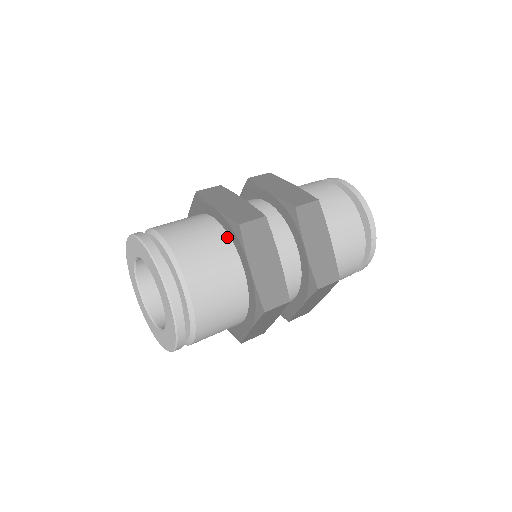
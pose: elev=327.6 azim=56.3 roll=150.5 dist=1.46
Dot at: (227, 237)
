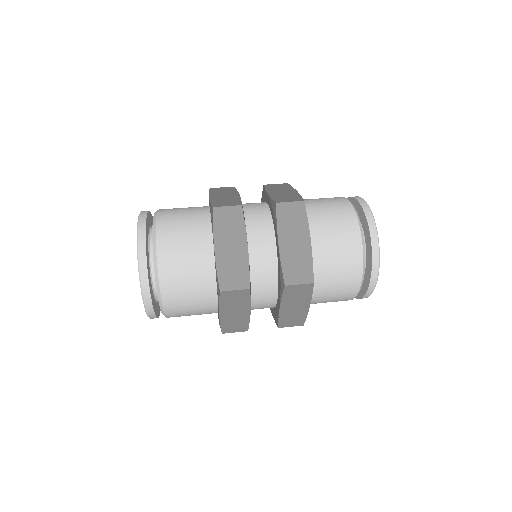
Dot at: (214, 279)
